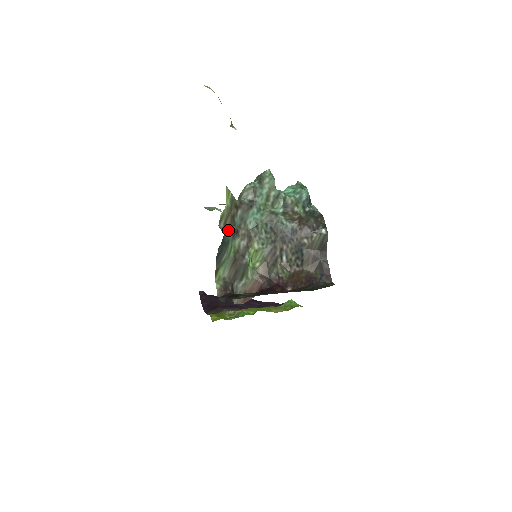
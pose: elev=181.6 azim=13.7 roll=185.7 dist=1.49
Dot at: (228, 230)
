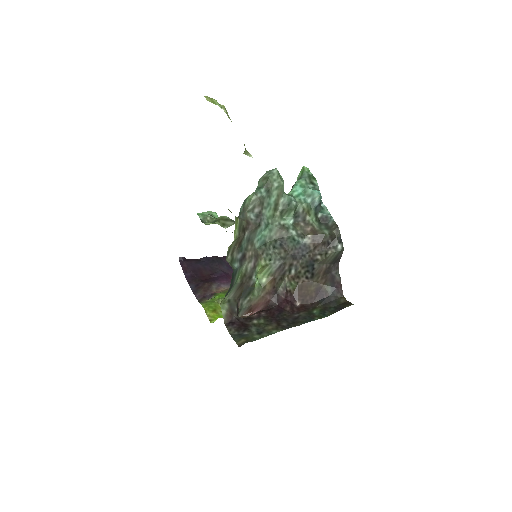
Dot at: (236, 259)
